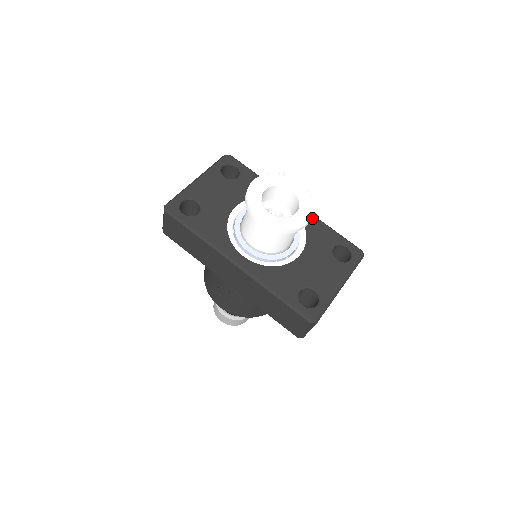
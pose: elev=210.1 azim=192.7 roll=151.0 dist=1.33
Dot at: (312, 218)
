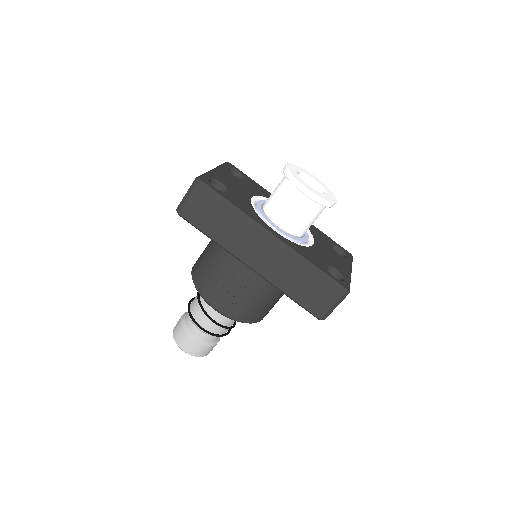
Dot at: occluded
